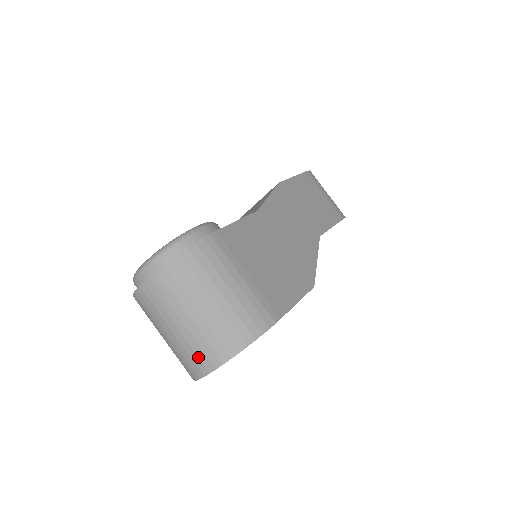
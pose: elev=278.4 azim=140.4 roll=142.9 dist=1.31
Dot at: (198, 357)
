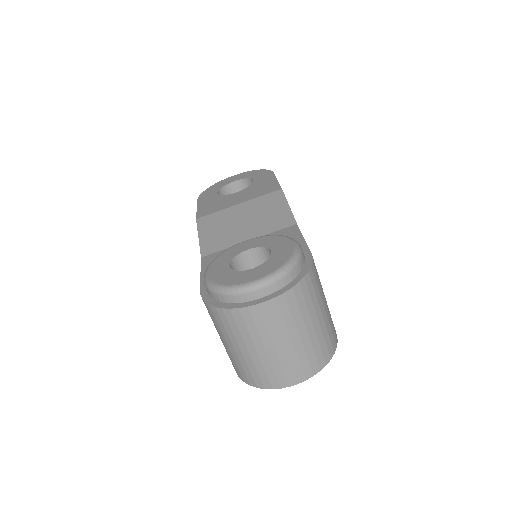
Dot at: (293, 371)
